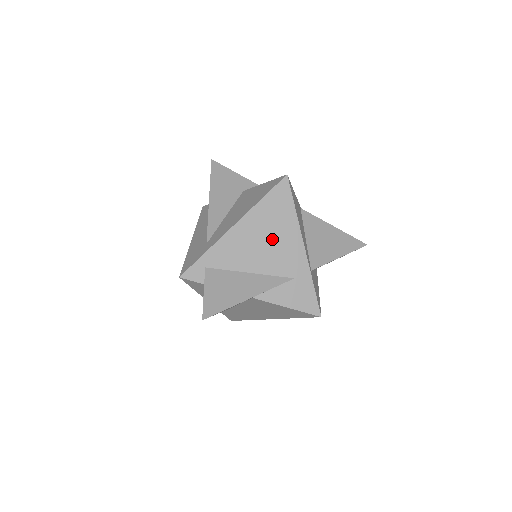
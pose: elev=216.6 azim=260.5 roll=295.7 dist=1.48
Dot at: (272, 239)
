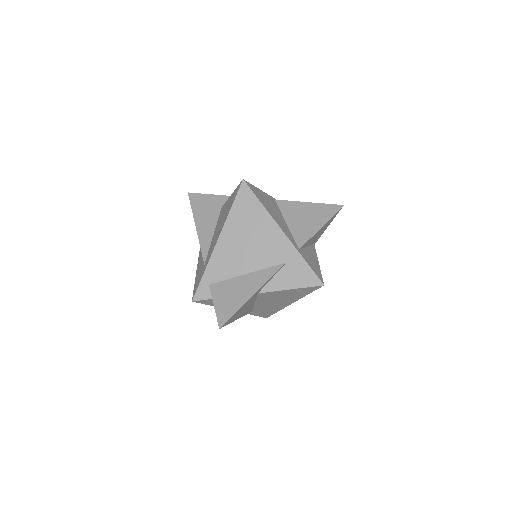
Dot at: (253, 238)
